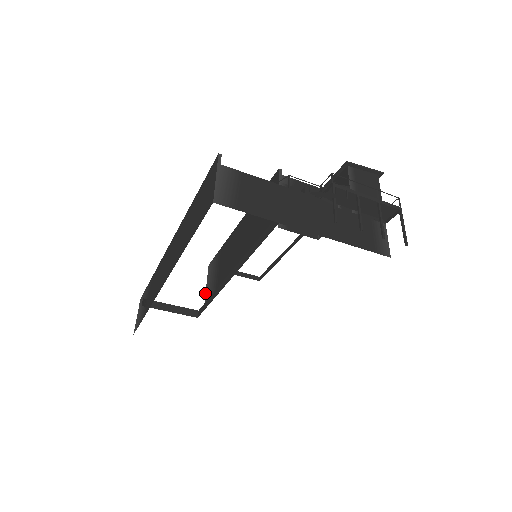
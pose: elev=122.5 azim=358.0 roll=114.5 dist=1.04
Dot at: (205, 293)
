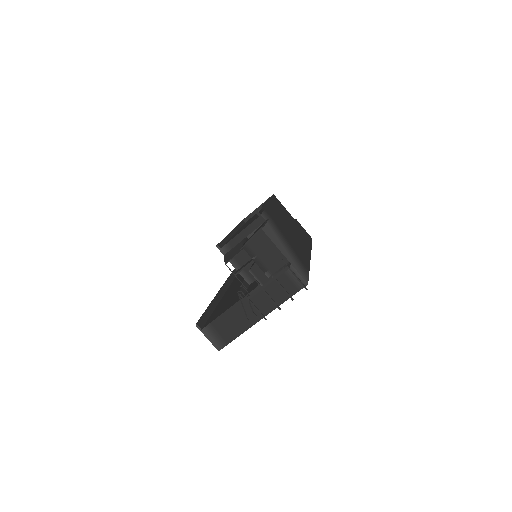
Dot at: occluded
